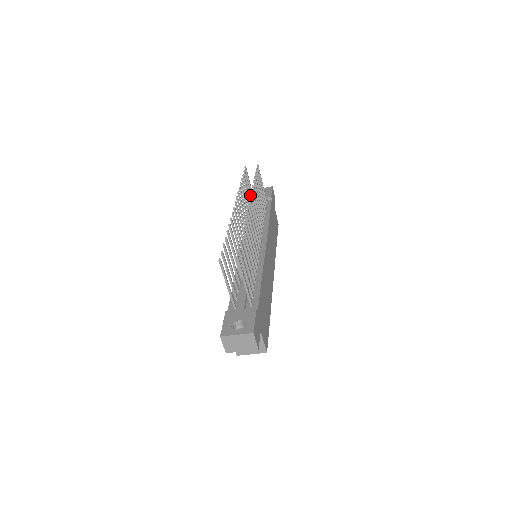
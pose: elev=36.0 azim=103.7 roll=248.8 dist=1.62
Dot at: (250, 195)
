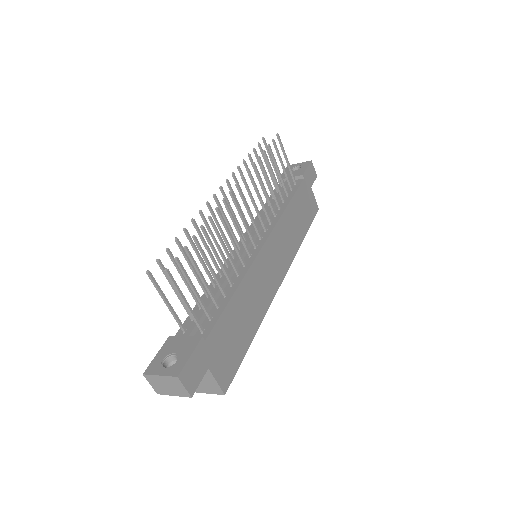
Dot at: (241, 177)
